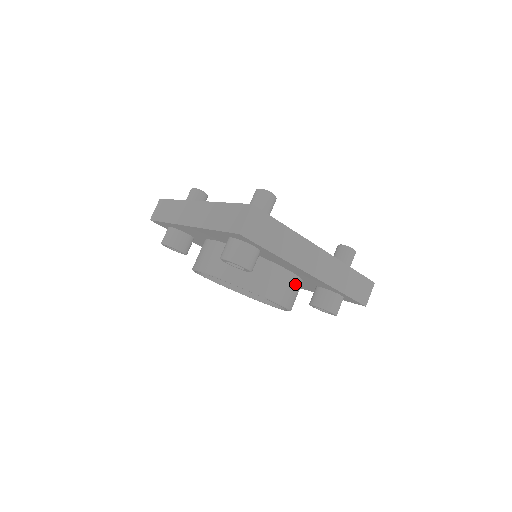
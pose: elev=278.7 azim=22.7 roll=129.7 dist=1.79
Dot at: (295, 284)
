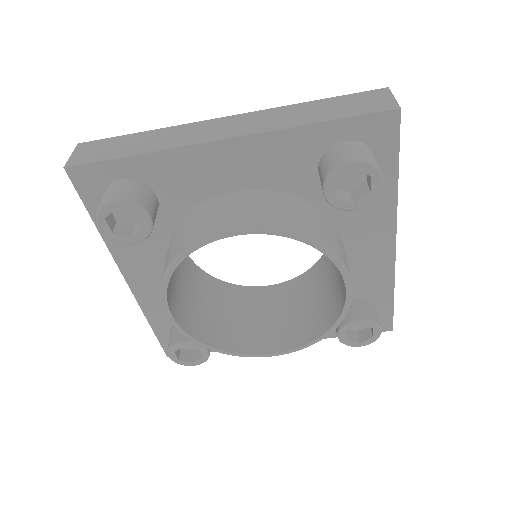
Dot at: occluded
